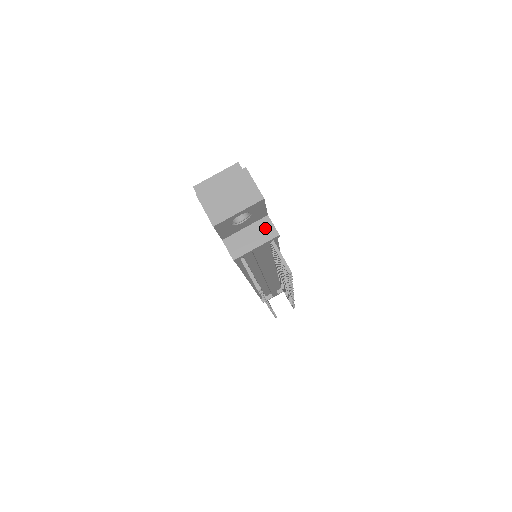
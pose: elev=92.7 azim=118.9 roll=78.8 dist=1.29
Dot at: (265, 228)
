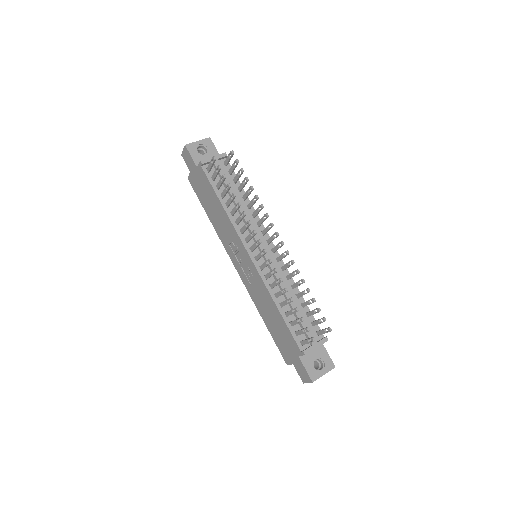
Dot at: occluded
